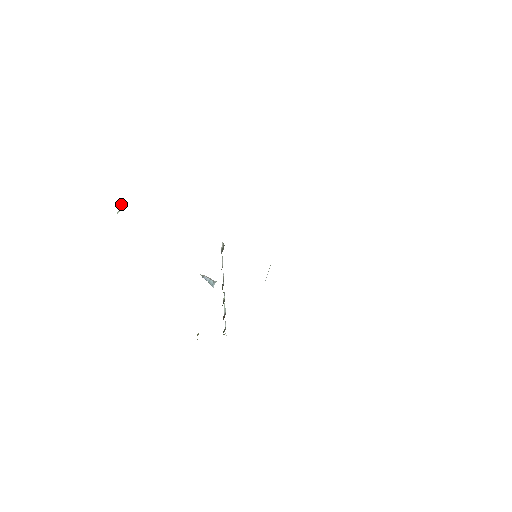
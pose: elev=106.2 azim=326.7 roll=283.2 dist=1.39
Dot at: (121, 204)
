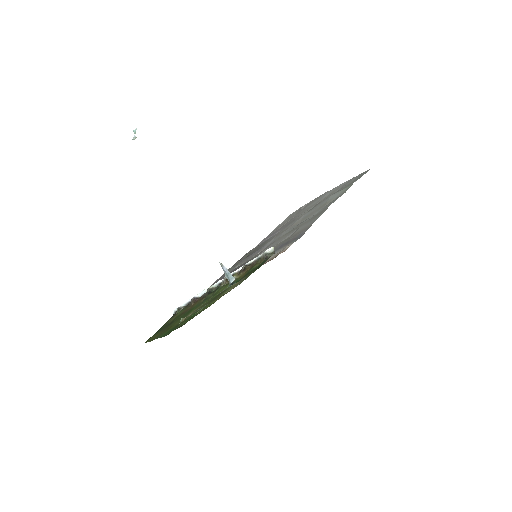
Dot at: (136, 128)
